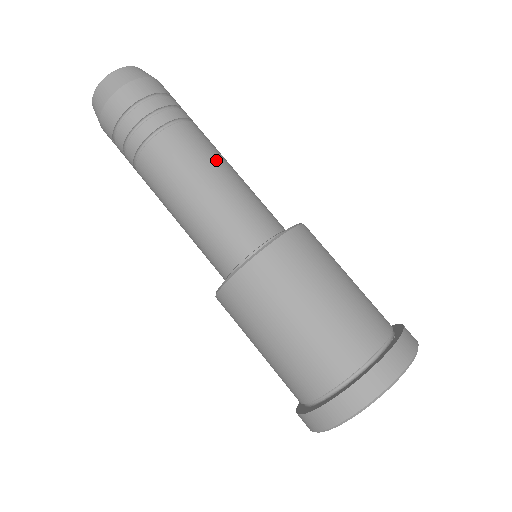
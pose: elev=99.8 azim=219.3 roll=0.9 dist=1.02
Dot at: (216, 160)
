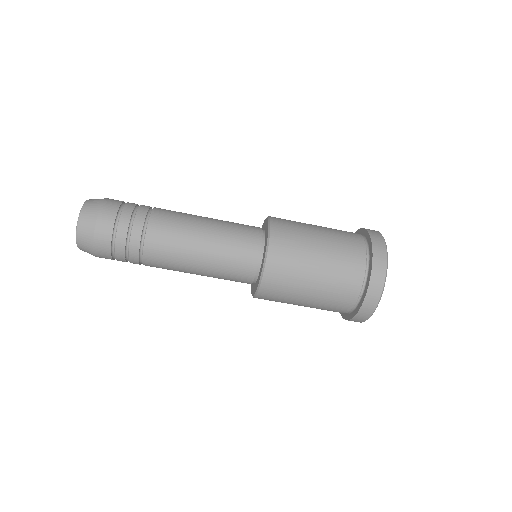
Dot at: (192, 217)
